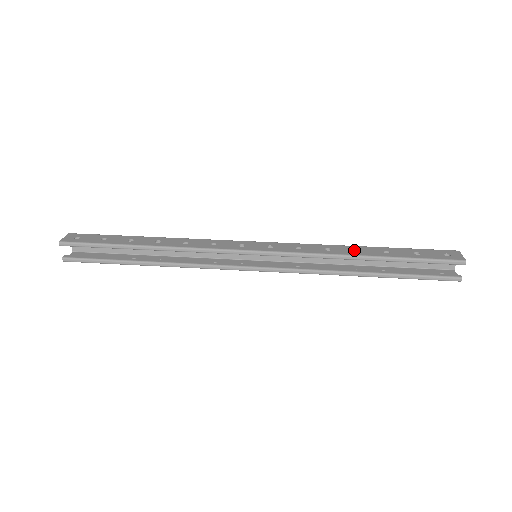
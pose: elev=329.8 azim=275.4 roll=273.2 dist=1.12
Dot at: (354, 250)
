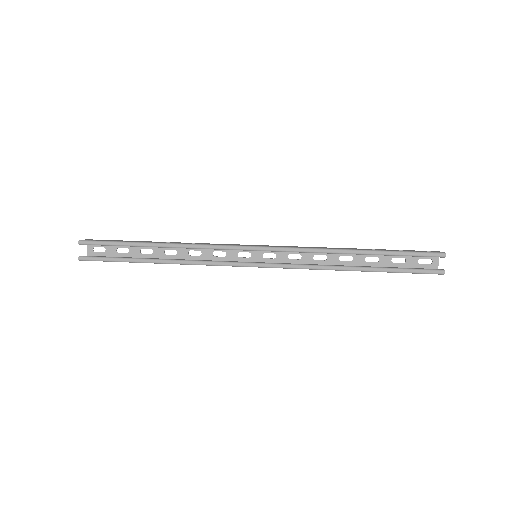
Dot at: occluded
